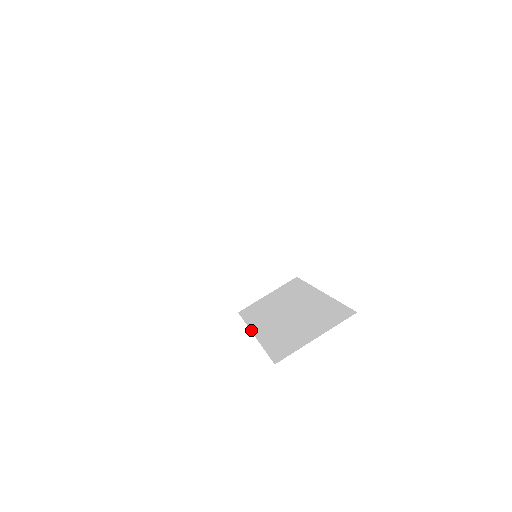
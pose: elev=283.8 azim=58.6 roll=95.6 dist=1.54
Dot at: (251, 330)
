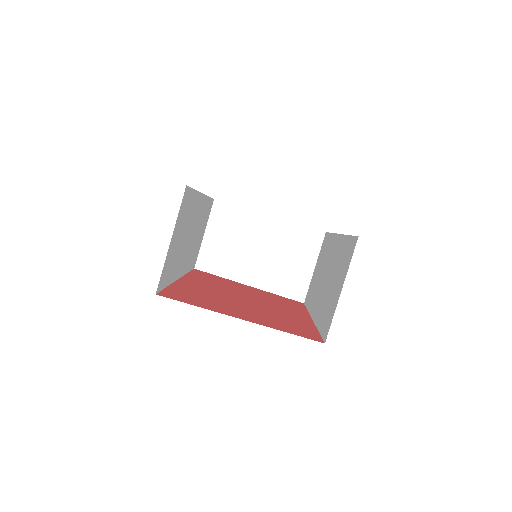
Dot at: (311, 316)
